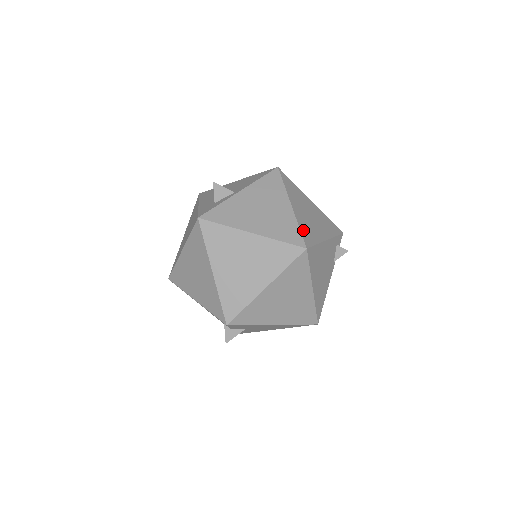
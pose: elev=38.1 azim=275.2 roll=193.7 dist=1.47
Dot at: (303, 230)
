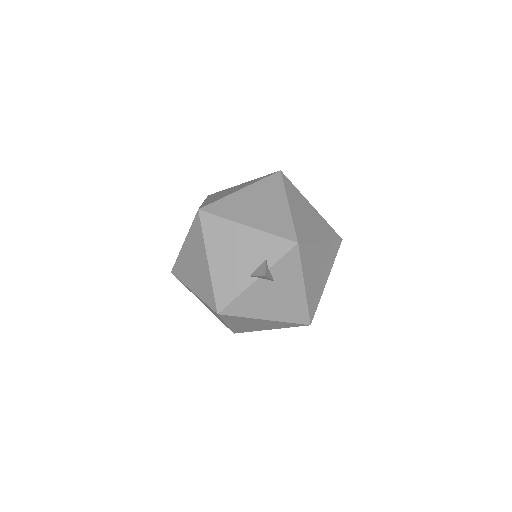
Dot at: occluded
